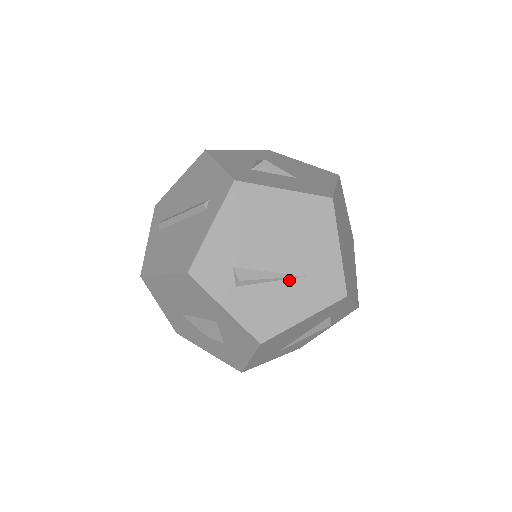
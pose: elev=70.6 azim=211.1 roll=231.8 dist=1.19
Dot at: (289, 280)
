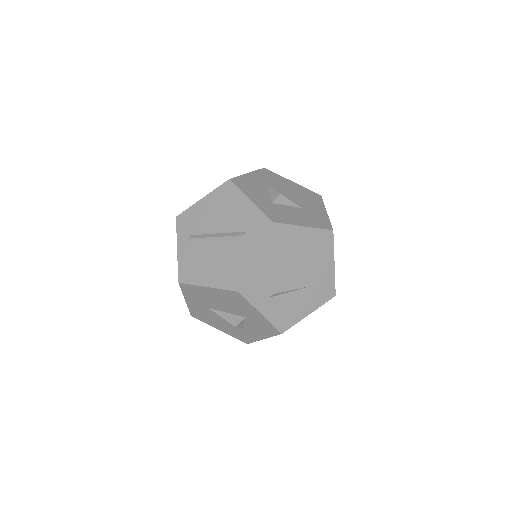
Dot at: (302, 289)
